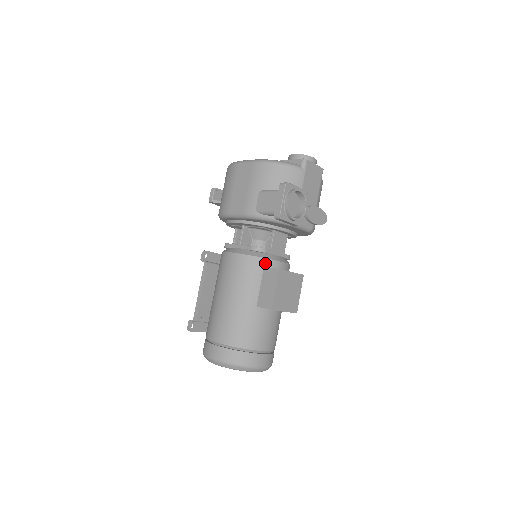
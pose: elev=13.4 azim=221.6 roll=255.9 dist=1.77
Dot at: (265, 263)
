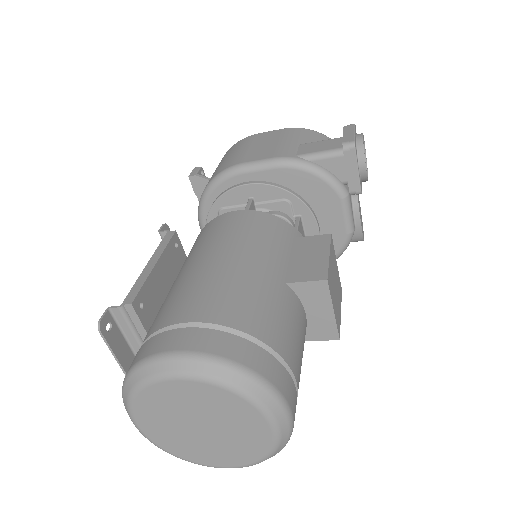
Dot at: (296, 235)
